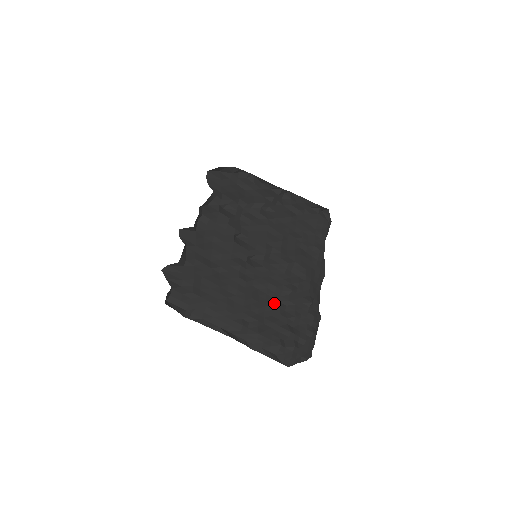
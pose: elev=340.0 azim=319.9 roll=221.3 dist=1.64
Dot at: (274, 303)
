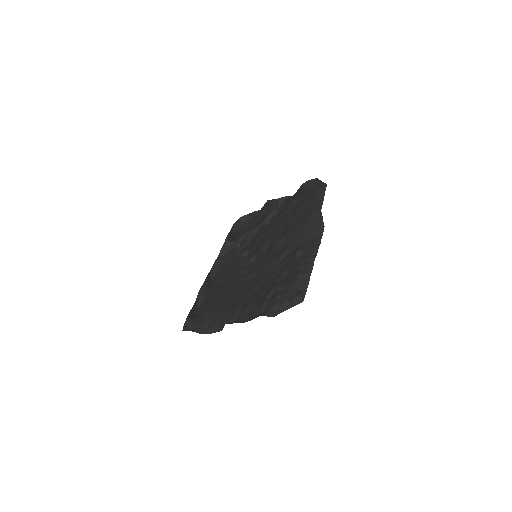
Dot at: (266, 277)
